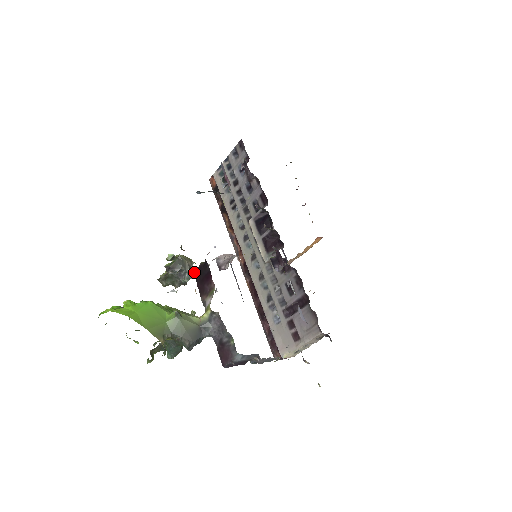
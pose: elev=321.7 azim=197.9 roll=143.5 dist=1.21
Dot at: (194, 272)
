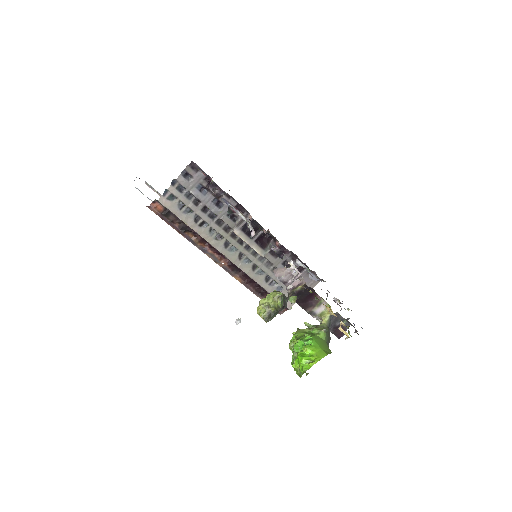
Dot at: occluded
